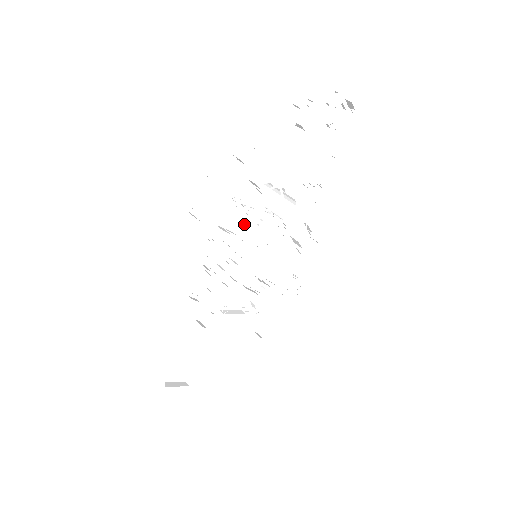
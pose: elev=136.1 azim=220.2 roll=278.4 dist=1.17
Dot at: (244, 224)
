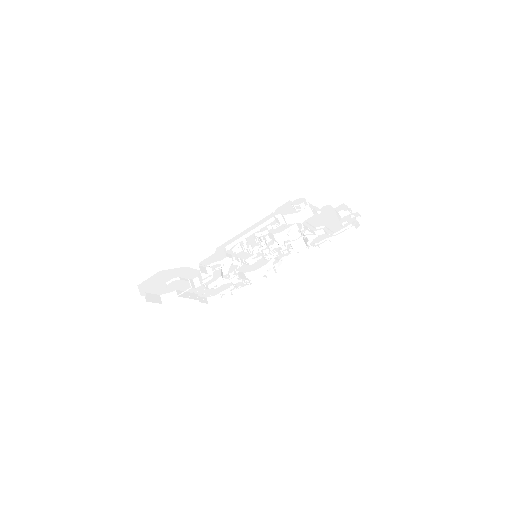
Dot at: (274, 237)
